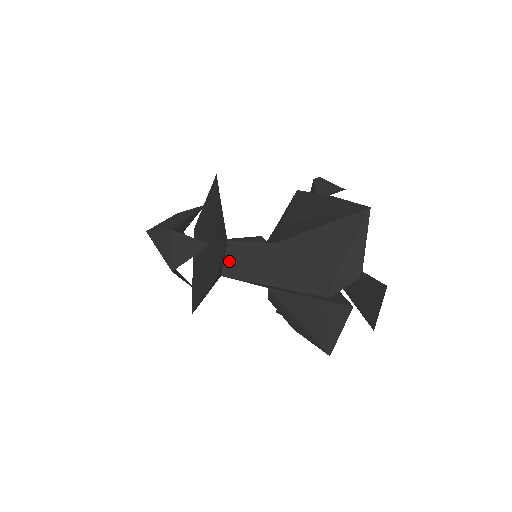
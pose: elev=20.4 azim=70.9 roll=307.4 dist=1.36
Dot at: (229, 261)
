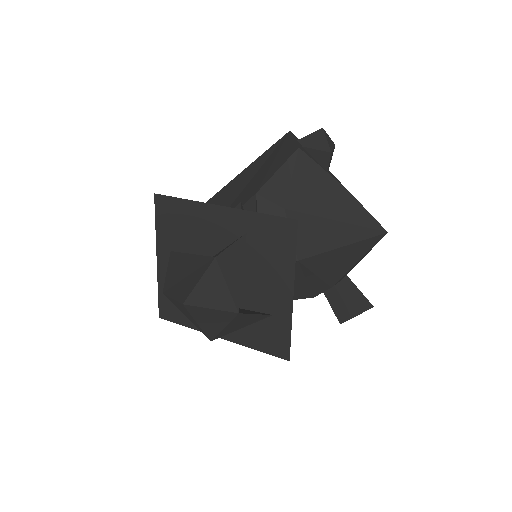
Dot at: occluded
